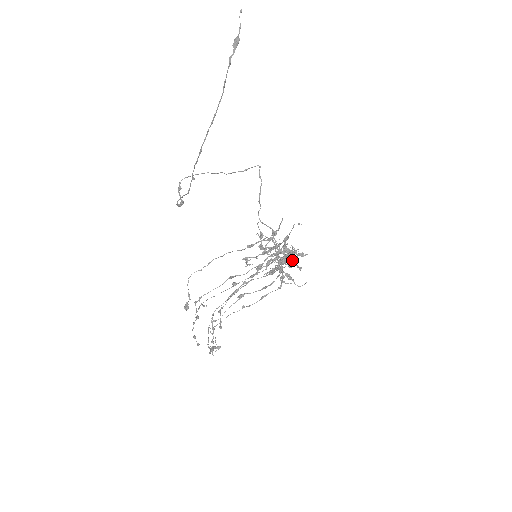
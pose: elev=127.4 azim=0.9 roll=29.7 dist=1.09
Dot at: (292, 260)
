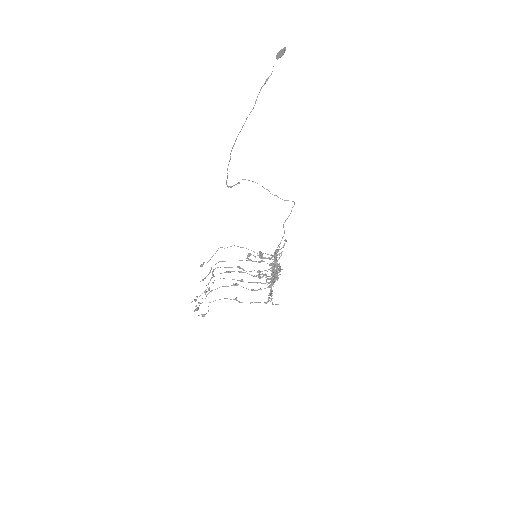
Dot at: (277, 277)
